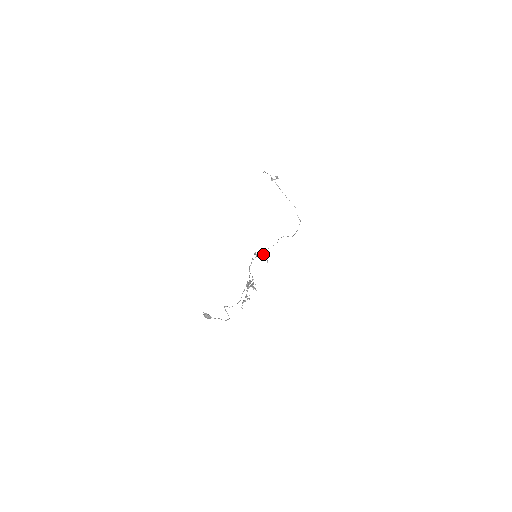
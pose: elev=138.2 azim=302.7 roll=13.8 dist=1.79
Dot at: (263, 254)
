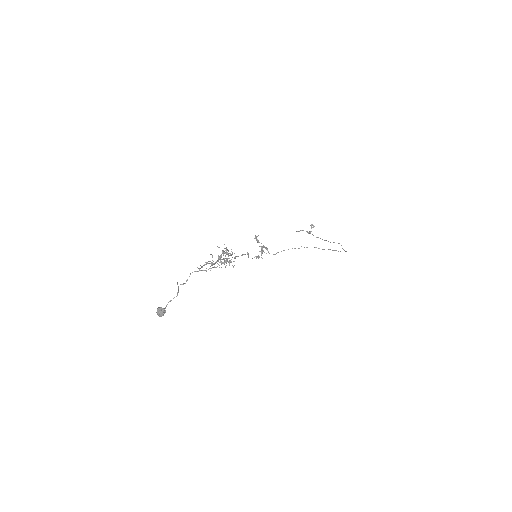
Dot at: occluded
